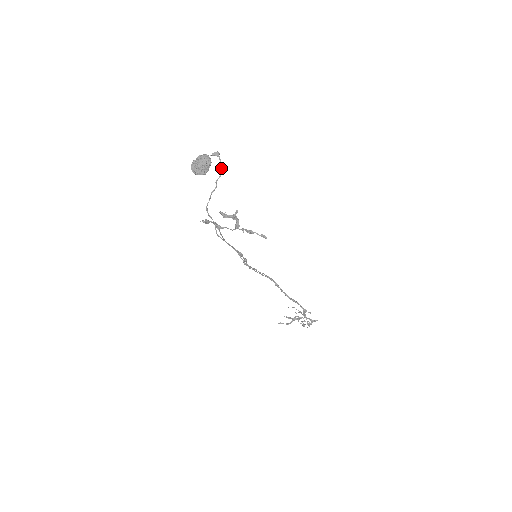
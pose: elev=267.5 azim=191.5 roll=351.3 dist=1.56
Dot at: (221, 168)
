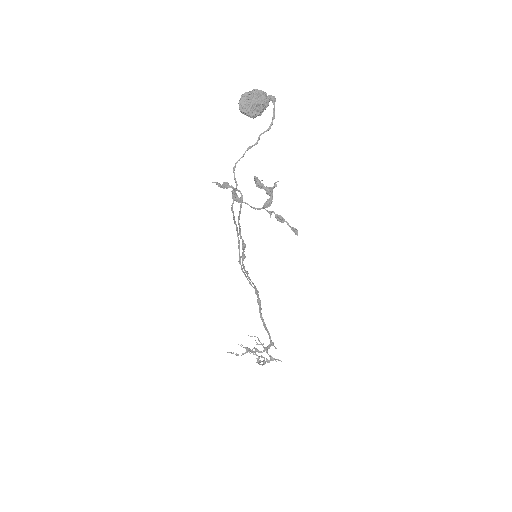
Dot at: (272, 120)
